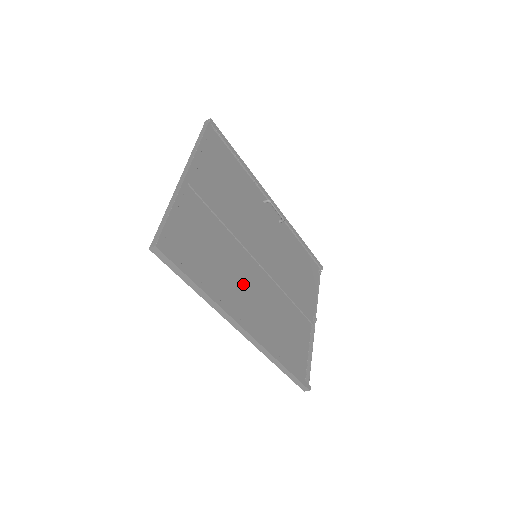
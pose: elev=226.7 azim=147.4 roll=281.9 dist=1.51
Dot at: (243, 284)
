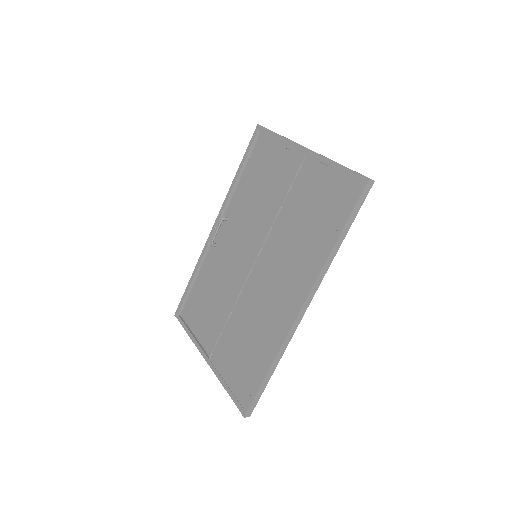
Dot at: (281, 269)
